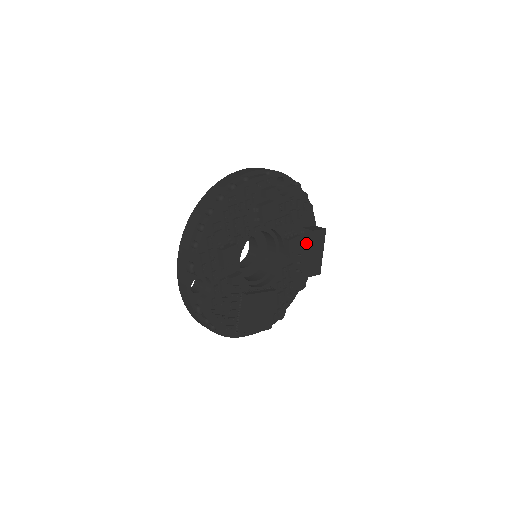
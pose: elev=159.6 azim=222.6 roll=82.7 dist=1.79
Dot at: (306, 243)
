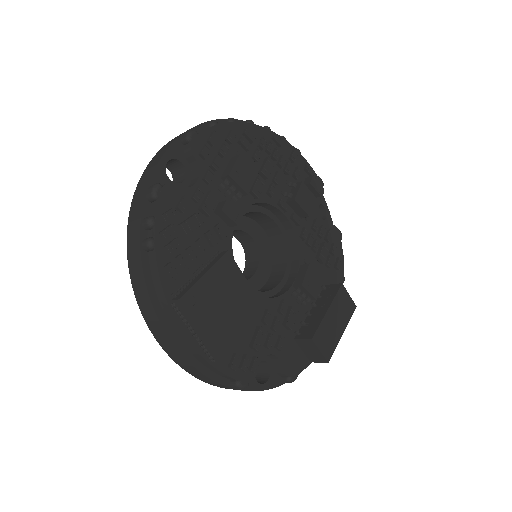
Dot at: (326, 298)
